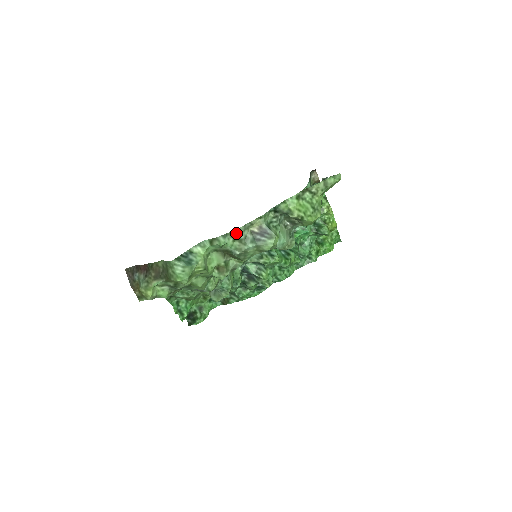
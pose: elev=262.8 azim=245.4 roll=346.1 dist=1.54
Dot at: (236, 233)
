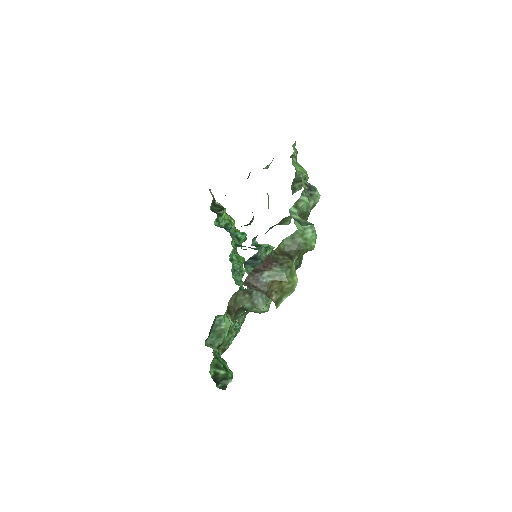
Dot at: (305, 190)
